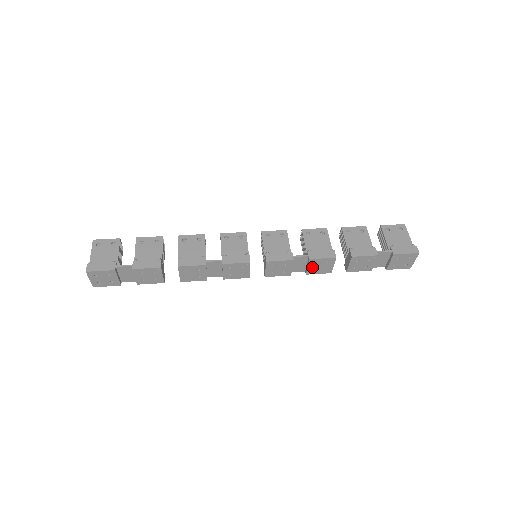
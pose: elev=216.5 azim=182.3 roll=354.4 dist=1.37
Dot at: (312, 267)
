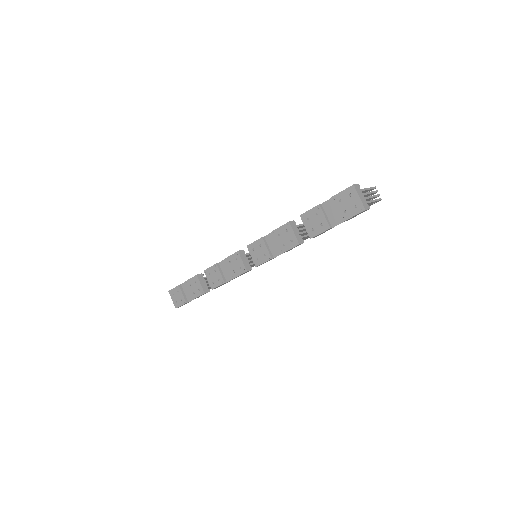
Dot at: (280, 242)
